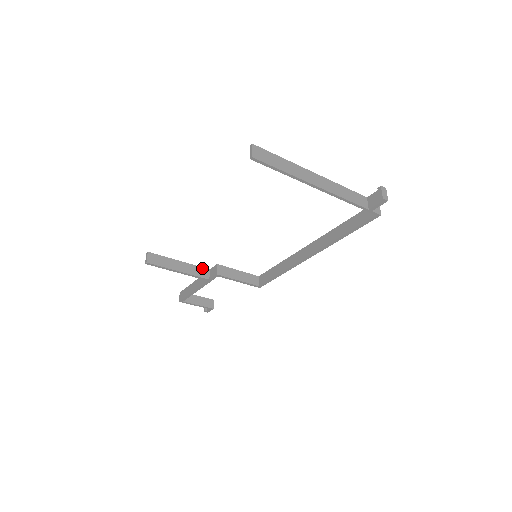
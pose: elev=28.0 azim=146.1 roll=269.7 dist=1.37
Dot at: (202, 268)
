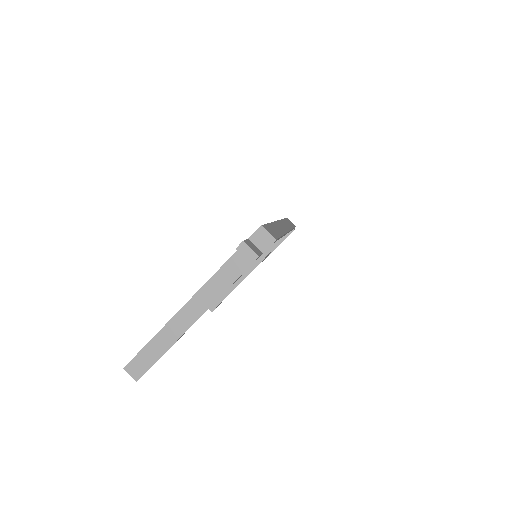
Dot at: occluded
